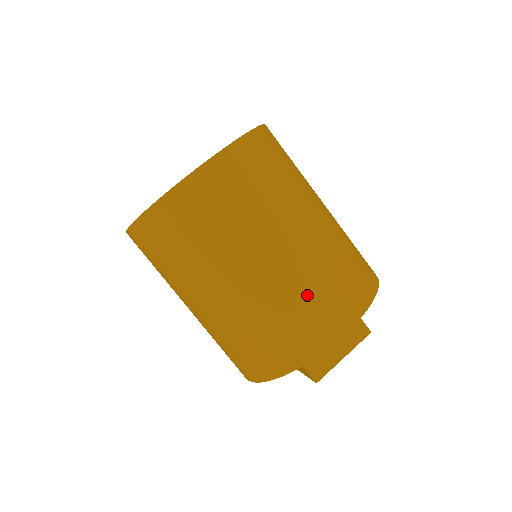
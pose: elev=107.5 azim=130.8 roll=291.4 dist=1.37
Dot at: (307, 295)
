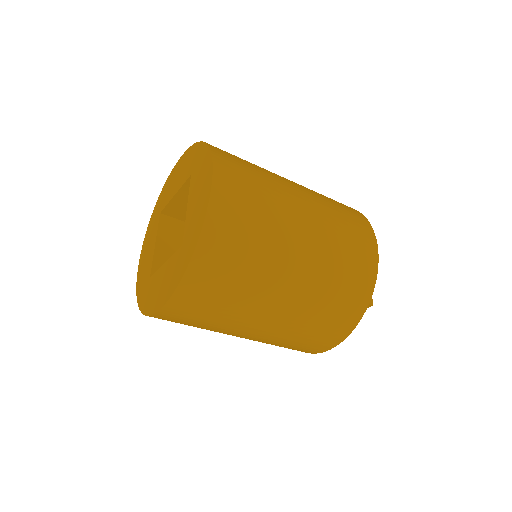
Dot at: (341, 235)
